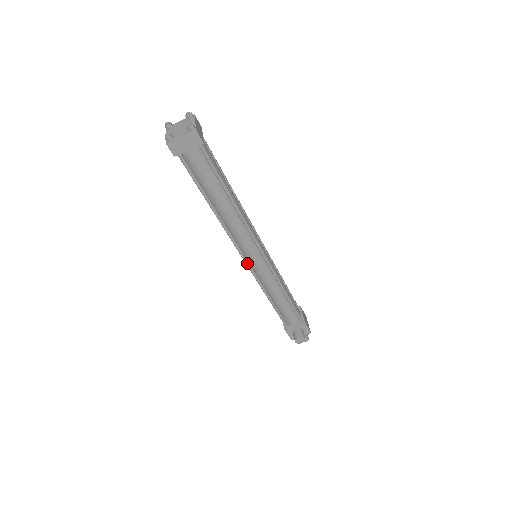
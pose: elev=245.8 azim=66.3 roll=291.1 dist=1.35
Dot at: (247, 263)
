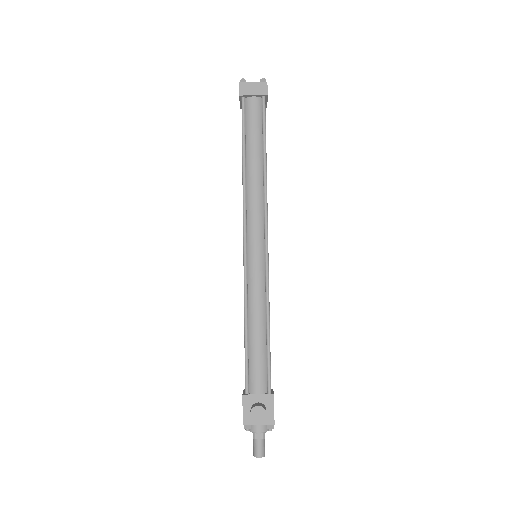
Dot at: (245, 248)
